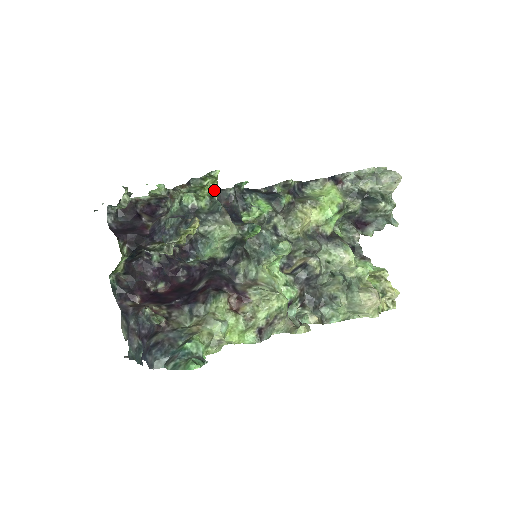
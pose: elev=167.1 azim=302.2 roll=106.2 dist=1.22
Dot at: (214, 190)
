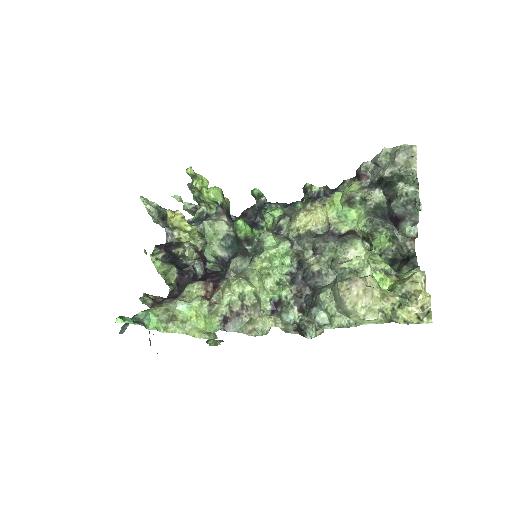
Dot at: (214, 195)
